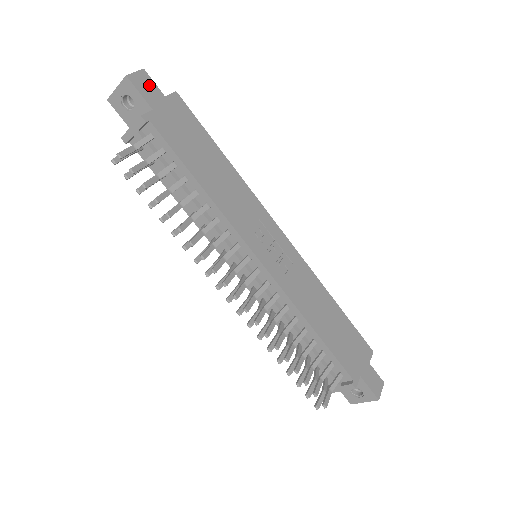
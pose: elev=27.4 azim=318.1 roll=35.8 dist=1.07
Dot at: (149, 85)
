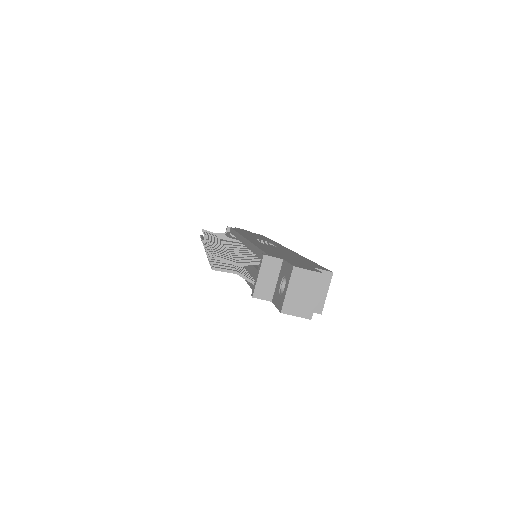
Dot at: occluded
